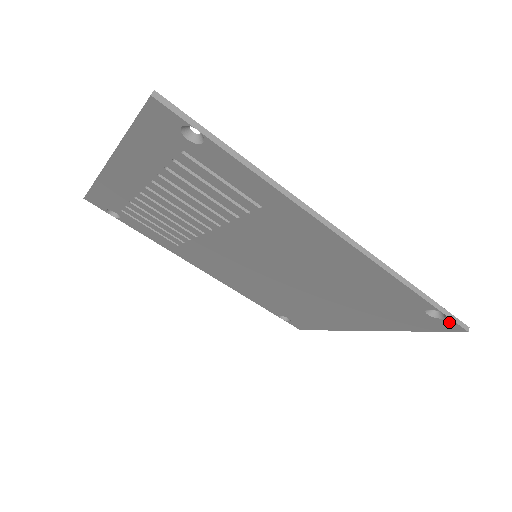
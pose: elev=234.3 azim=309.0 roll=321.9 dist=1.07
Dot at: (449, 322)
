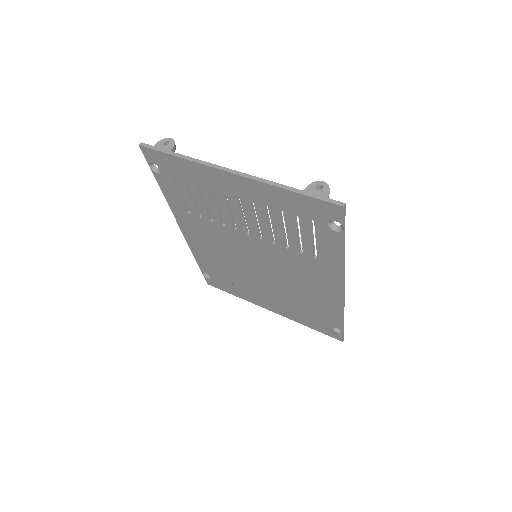
Dot at: (339, 335)
